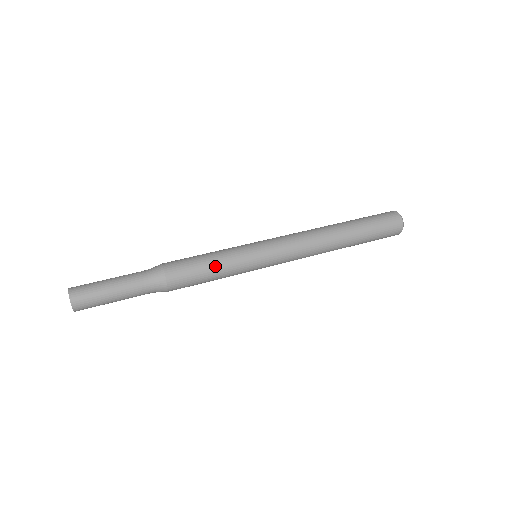
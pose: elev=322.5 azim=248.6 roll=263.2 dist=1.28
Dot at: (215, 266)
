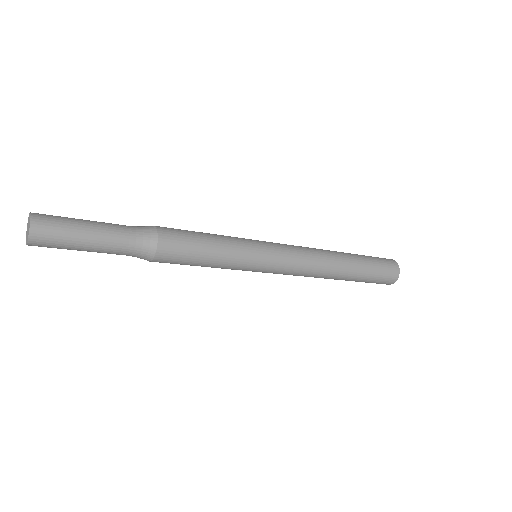
Dot at: occluded
